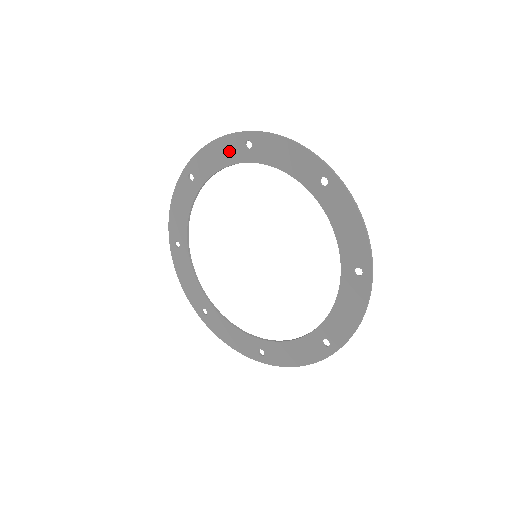
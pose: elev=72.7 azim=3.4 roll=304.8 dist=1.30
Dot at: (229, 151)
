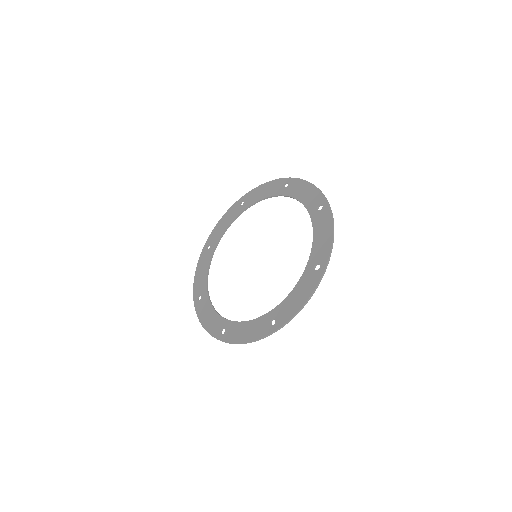
Dot at: (311, 198)
